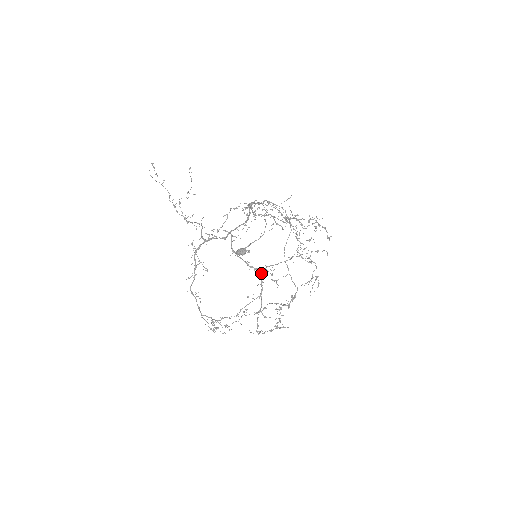
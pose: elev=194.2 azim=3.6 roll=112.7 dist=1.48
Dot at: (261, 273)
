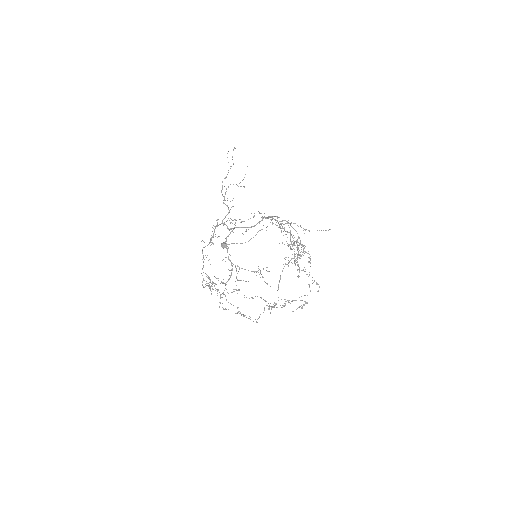
Dot at: occluded
